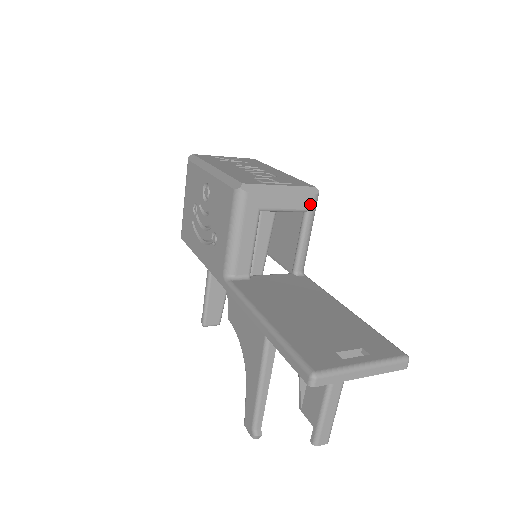
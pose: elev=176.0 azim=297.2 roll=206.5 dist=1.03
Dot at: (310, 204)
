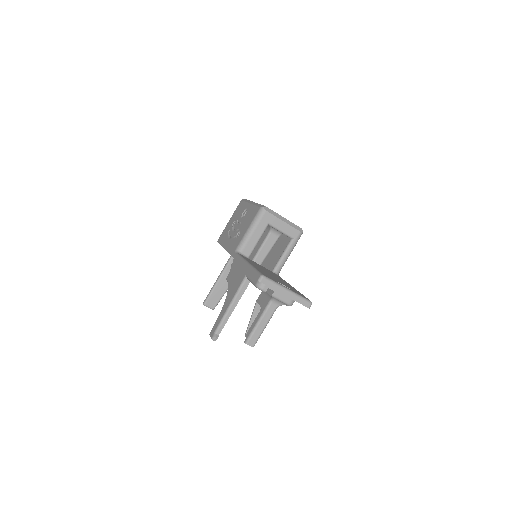
Dot at: (296, 235)
